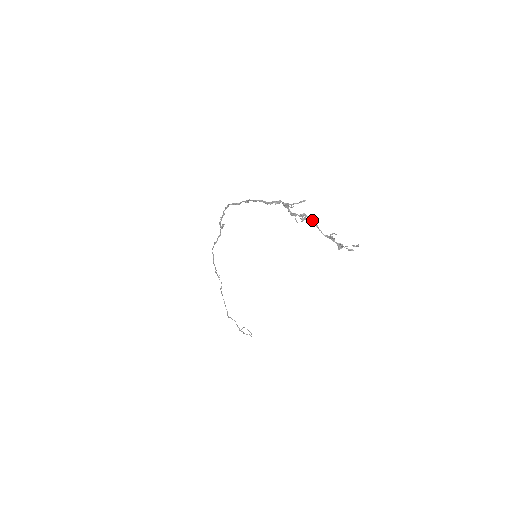
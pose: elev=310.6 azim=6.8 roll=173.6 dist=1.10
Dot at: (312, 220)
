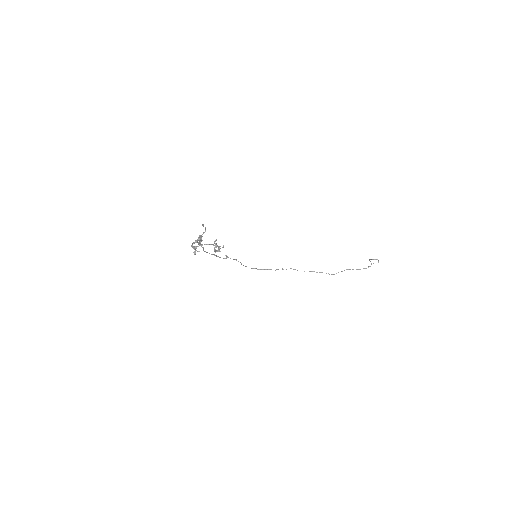
Dot at: (200, 245)
